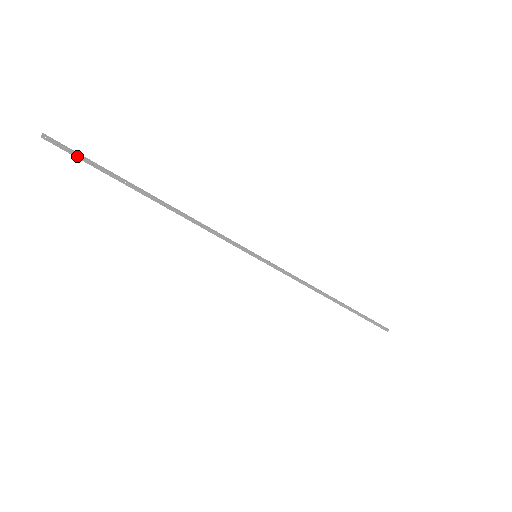
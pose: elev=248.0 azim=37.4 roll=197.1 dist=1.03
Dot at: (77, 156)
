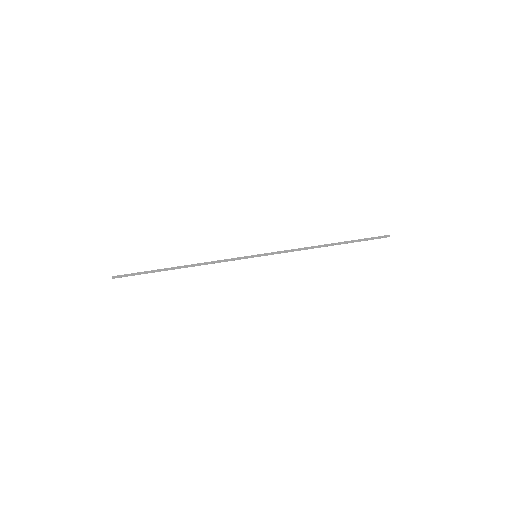
Dot at: (132, 275)
